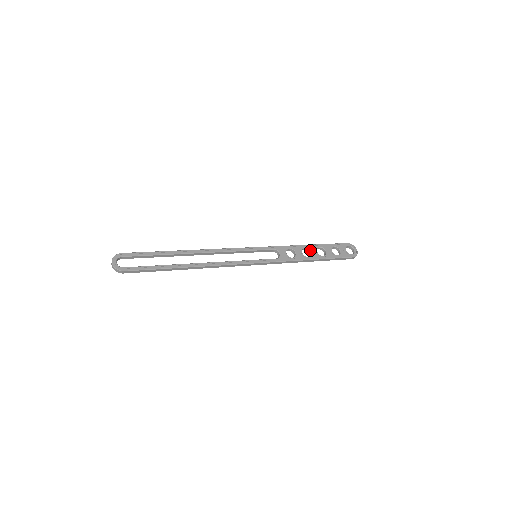
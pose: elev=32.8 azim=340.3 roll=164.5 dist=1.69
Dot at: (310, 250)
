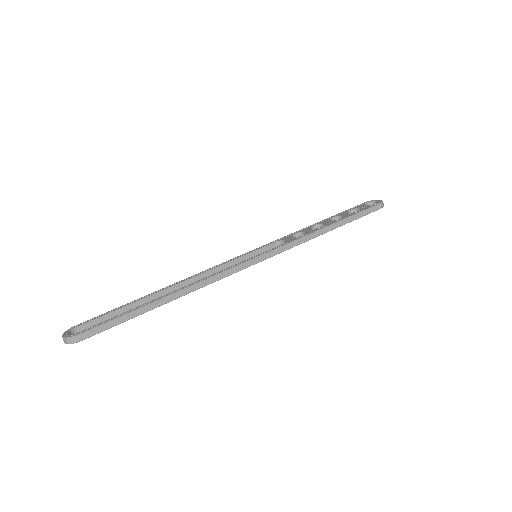
Dot at: (321, 224)
